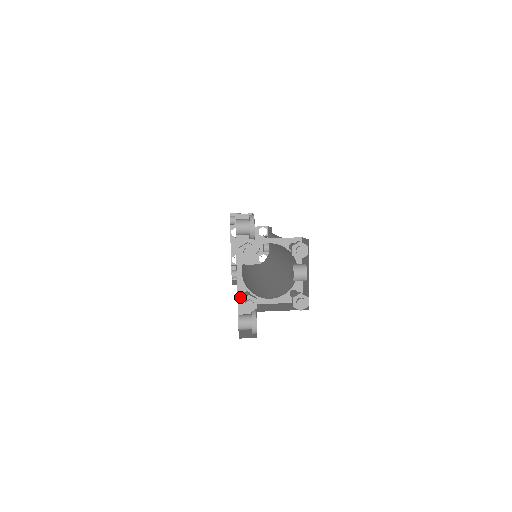
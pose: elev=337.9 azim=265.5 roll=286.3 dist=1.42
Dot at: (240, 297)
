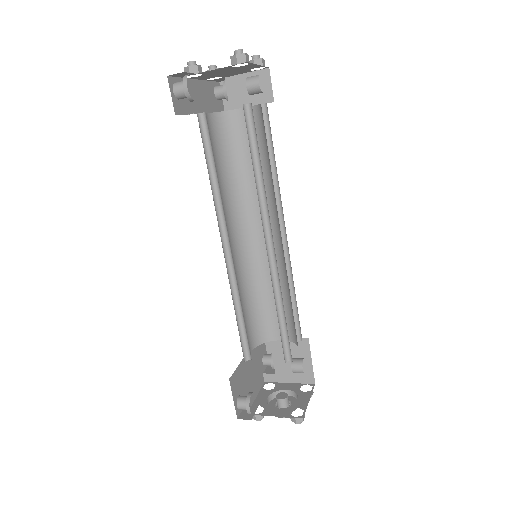
Dot at: occluded
